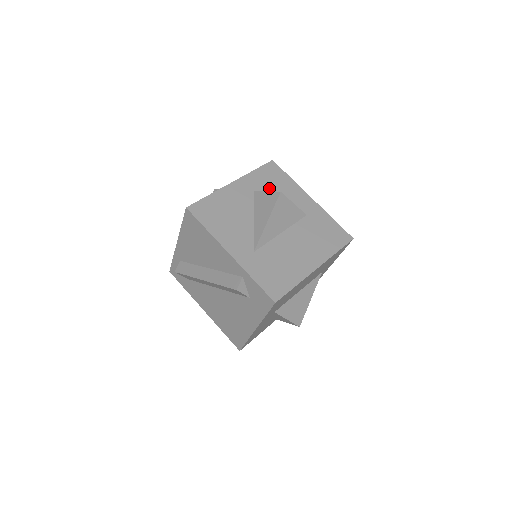
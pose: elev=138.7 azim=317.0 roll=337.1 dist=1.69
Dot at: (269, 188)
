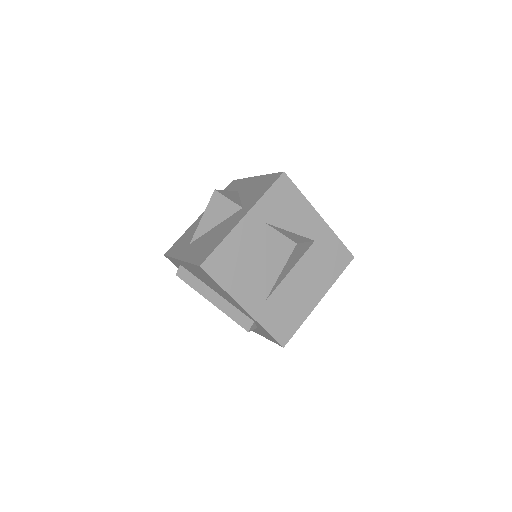
Dot at: (280, 215)
